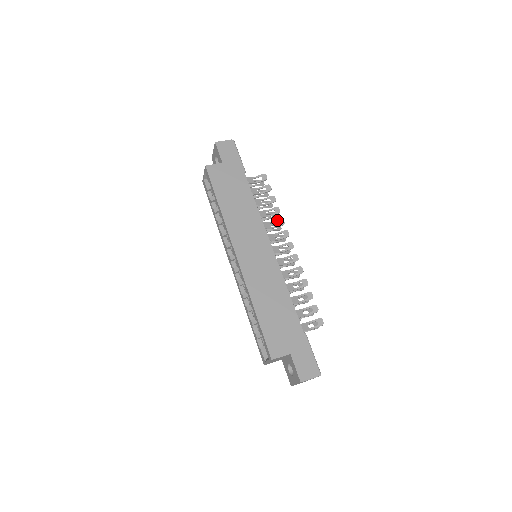
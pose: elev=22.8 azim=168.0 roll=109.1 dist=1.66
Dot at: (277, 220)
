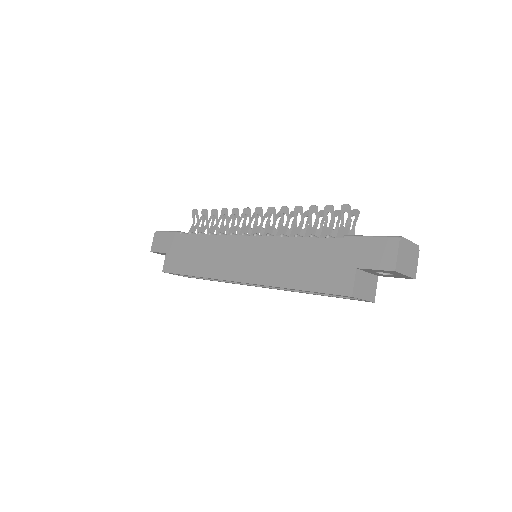
Dot at: (232, 216)
